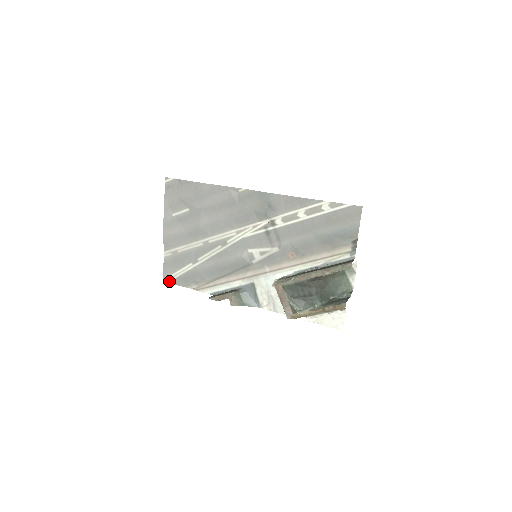
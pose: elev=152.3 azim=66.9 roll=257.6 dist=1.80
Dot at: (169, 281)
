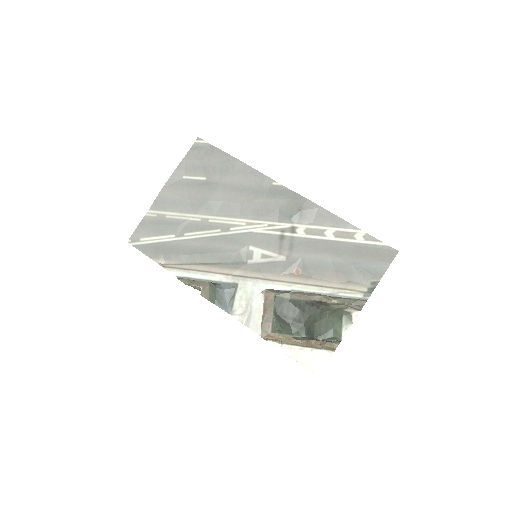
Dot at: (135, 244)
